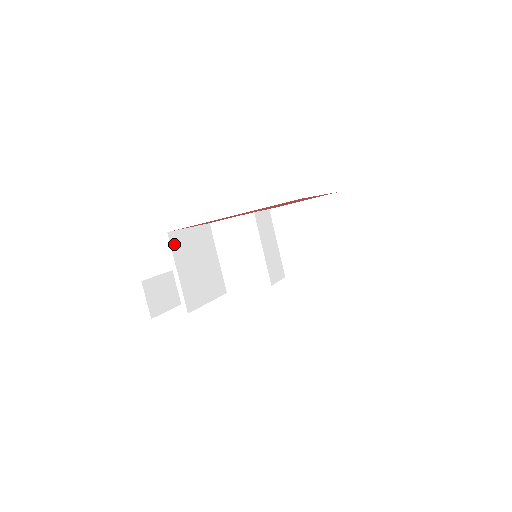
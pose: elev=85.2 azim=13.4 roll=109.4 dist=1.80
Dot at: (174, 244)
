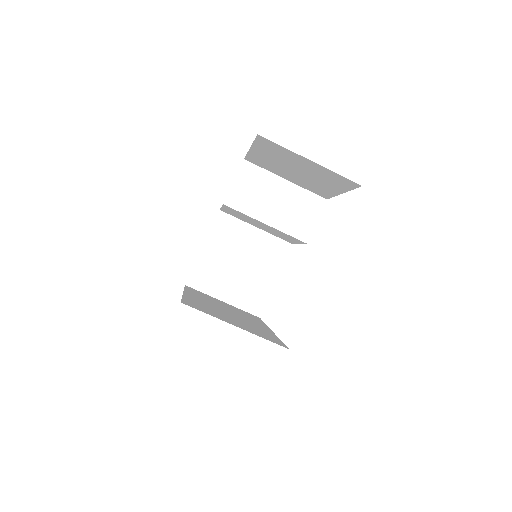
Dot at: (200, 284)
